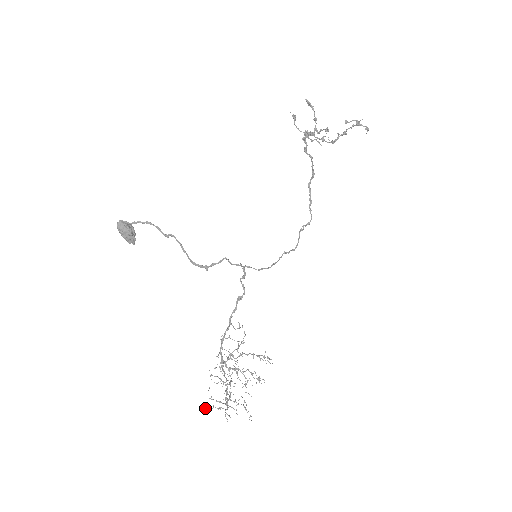
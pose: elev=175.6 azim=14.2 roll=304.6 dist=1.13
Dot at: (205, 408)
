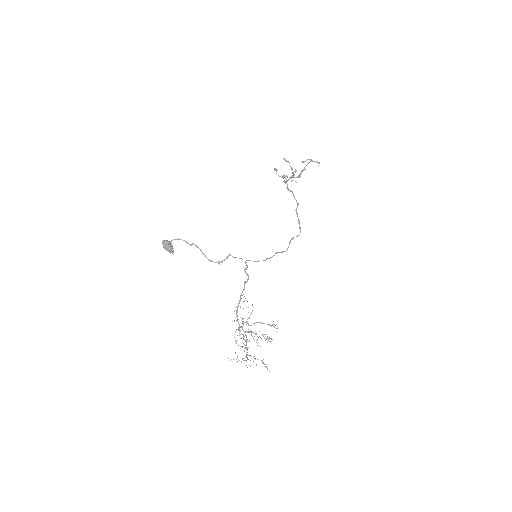
Dot at: occluded
